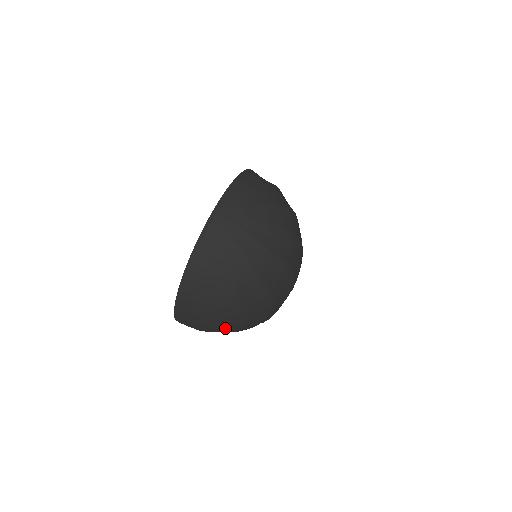
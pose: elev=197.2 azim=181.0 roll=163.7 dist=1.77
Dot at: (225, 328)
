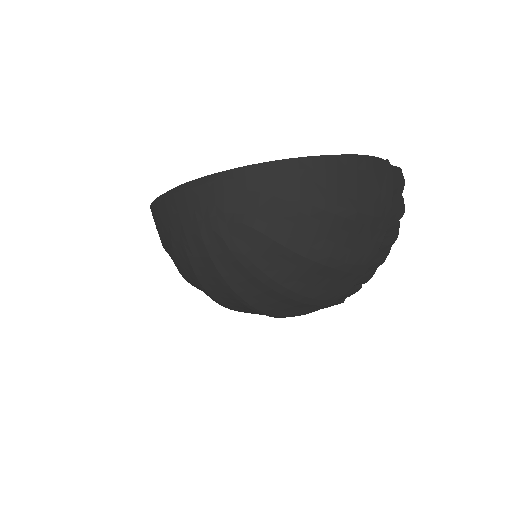
Dot at: occluded
